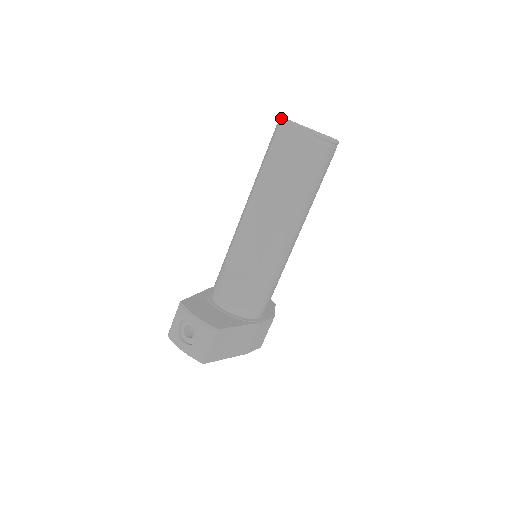
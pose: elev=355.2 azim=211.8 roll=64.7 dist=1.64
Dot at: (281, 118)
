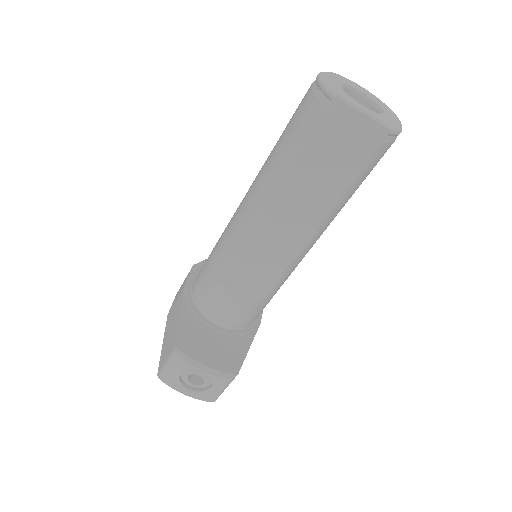
Dot at: (333, 94)
